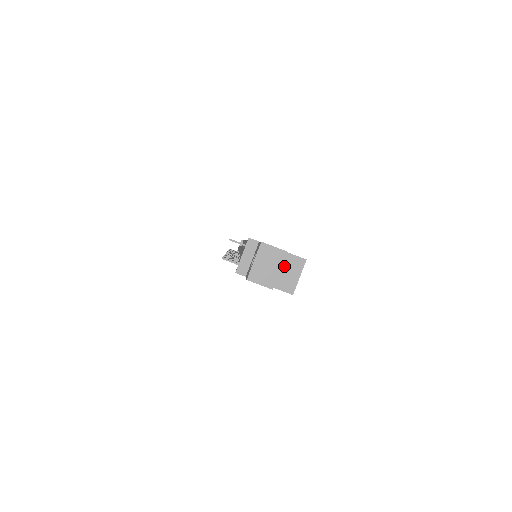
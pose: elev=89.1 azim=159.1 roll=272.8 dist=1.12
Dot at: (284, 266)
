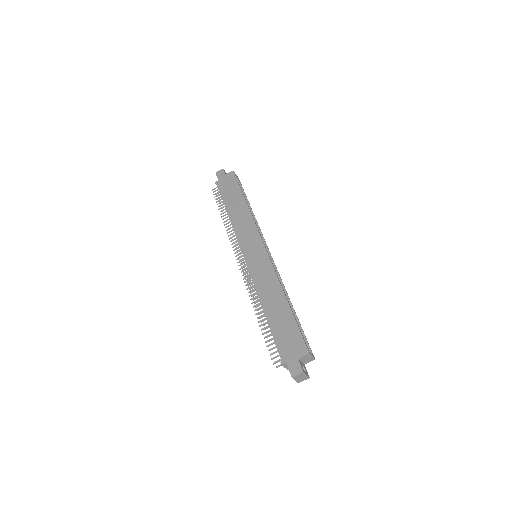
Dot at: (303, 360)
